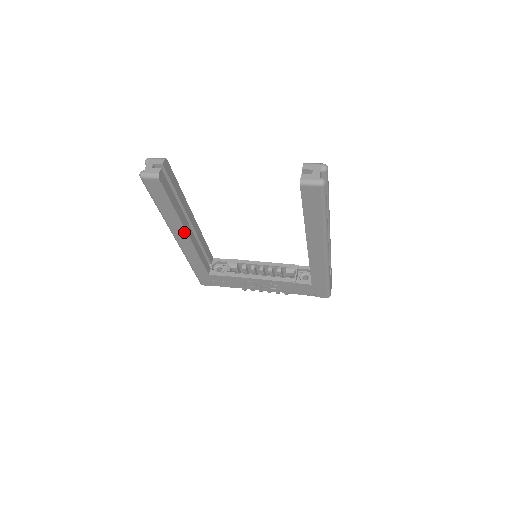
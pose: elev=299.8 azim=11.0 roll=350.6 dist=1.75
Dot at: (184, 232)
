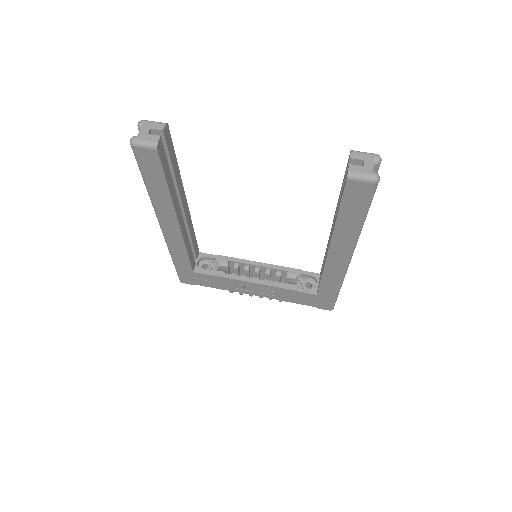
Dot at: (174, 220)
